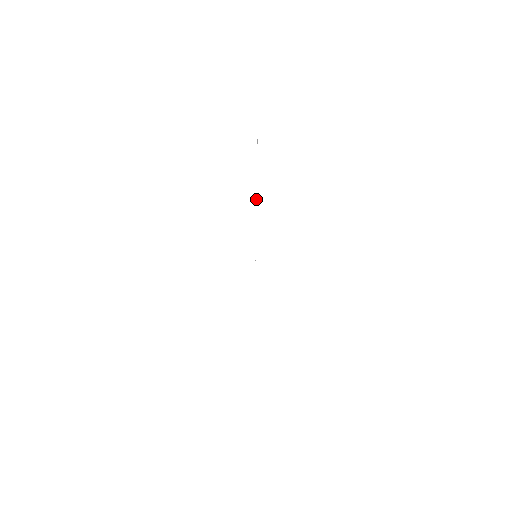
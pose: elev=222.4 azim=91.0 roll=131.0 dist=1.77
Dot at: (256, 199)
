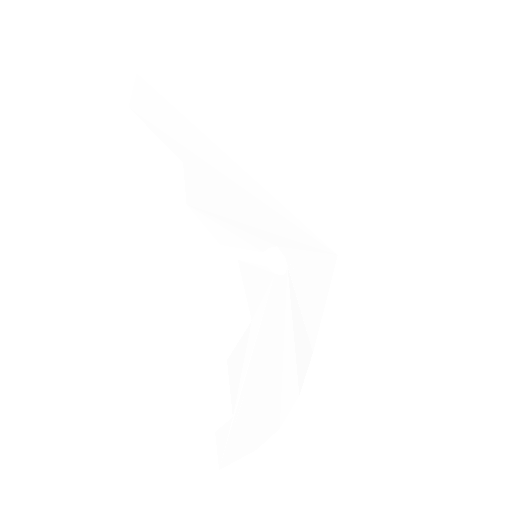
Dot at: (230, 166)
